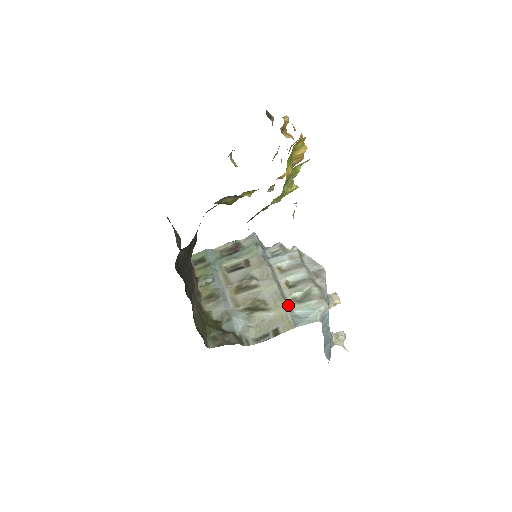
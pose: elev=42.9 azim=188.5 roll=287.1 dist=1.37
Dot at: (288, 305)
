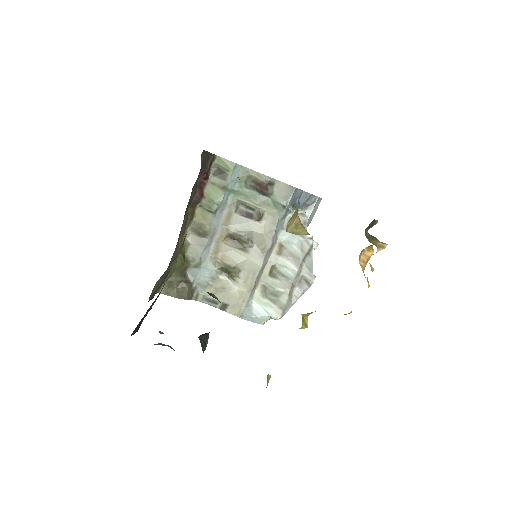
Dot at: (253, 291)
